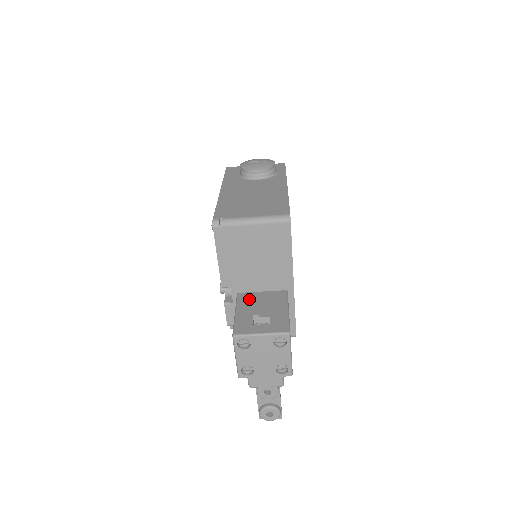
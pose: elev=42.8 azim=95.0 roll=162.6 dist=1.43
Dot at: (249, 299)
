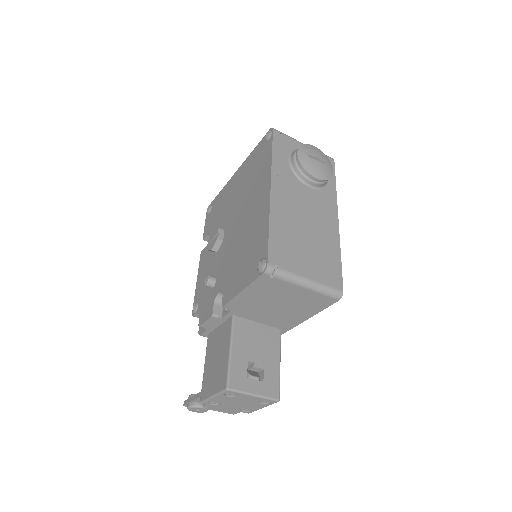
Dot at: (245, 331)
